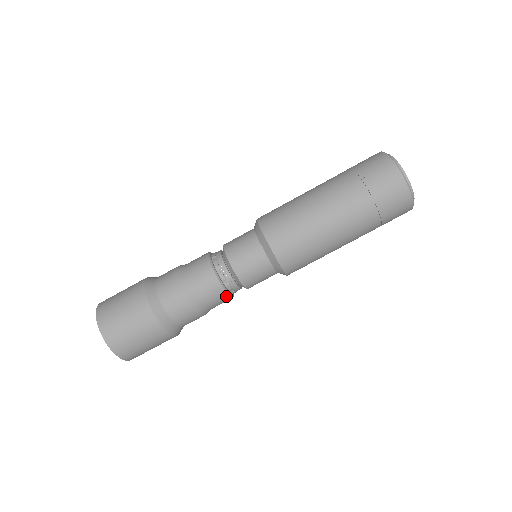
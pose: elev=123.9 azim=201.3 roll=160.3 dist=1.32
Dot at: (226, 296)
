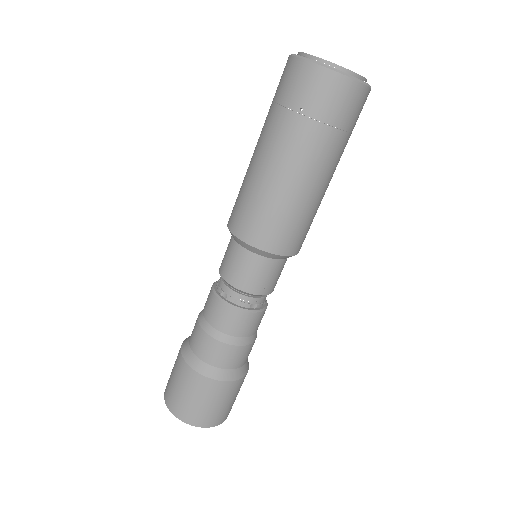
Dot at: (263, 313)
